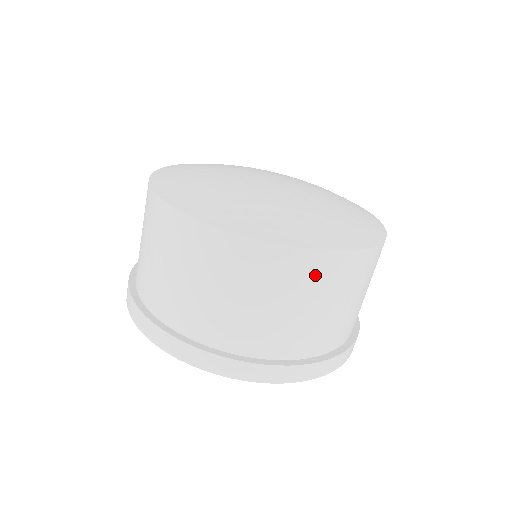
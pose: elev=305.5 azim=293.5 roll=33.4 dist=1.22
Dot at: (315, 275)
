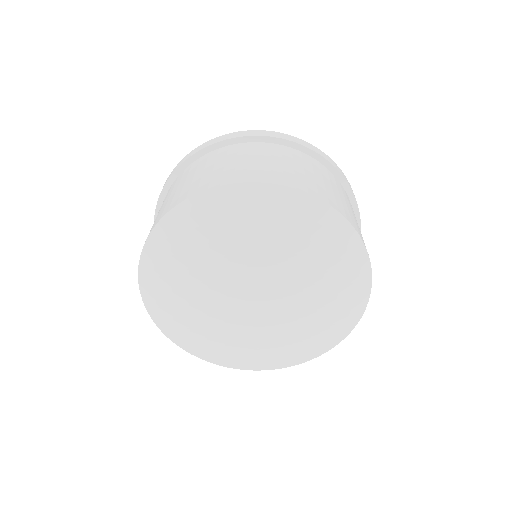
Dot at: occluded
